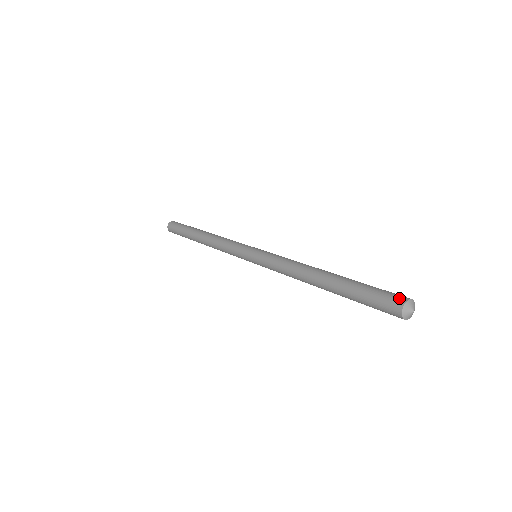
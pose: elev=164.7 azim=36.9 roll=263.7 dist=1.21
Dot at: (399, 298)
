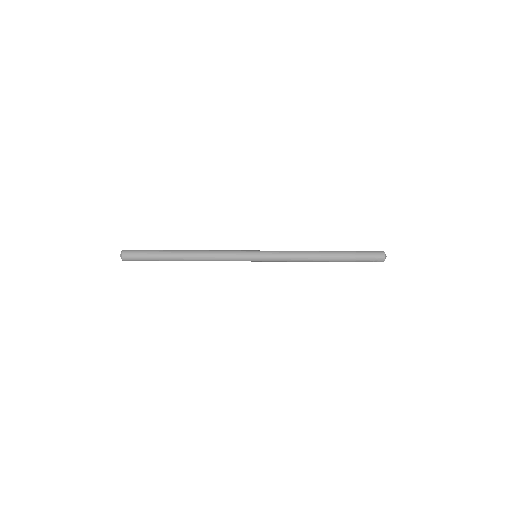
Dot at: occluded
